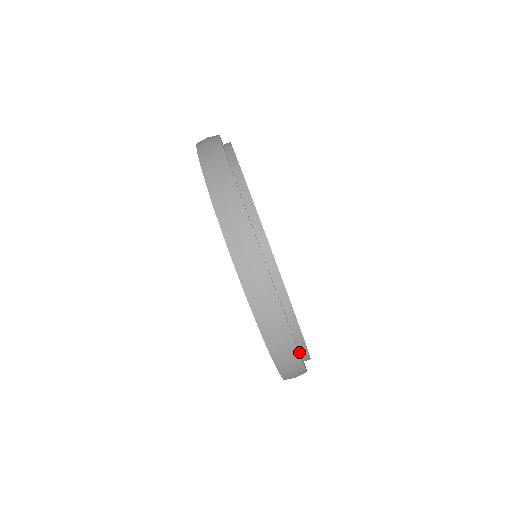
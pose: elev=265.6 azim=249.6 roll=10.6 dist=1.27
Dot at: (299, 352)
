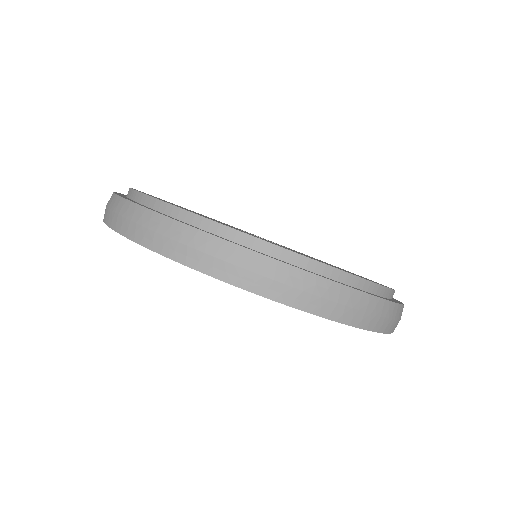
Dot at: (349, 286)
